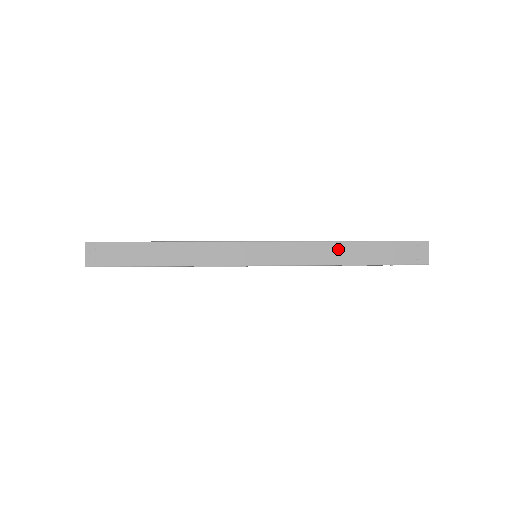
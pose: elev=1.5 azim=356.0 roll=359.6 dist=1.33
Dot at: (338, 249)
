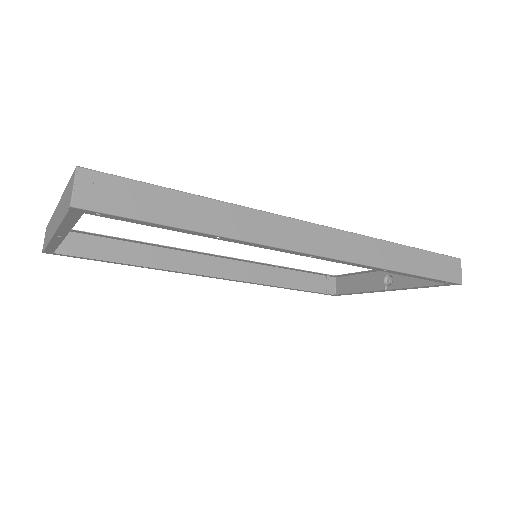
Dot at: (389, 251)
